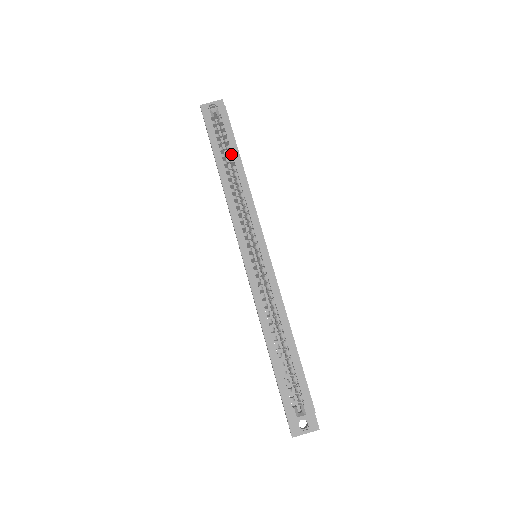
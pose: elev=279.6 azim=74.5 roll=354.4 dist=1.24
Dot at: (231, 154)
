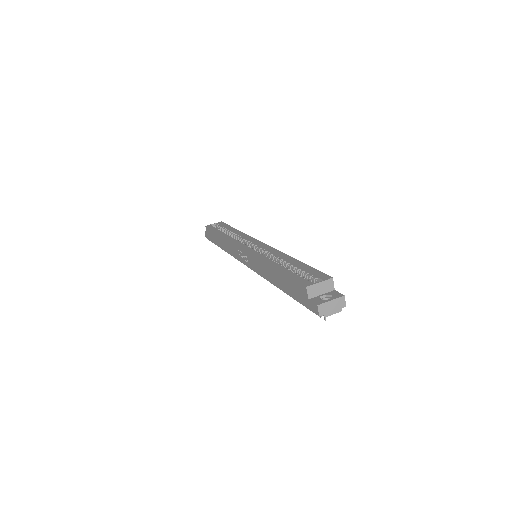
Dot at: (228, 230)
